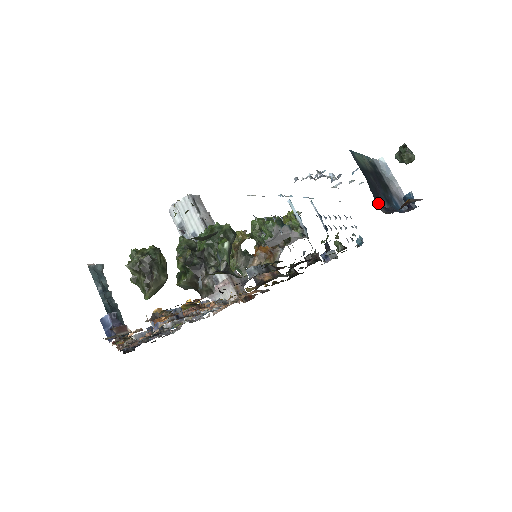
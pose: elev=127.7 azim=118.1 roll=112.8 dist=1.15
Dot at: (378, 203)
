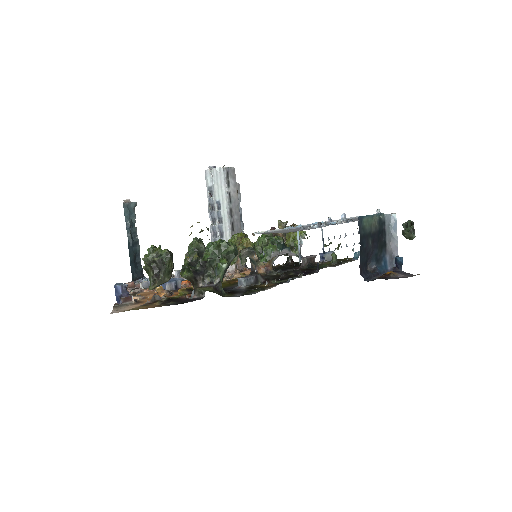
Dot at: (362, 269)
